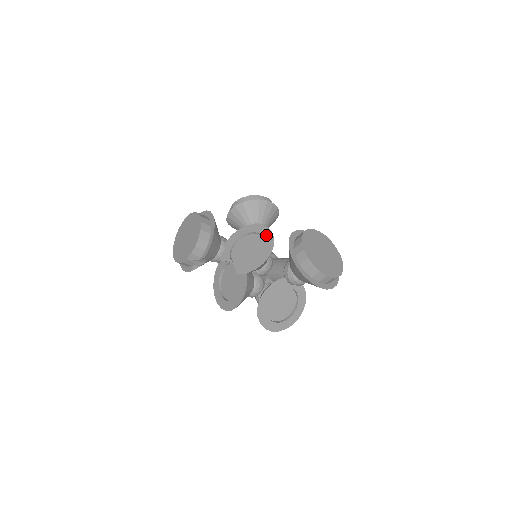
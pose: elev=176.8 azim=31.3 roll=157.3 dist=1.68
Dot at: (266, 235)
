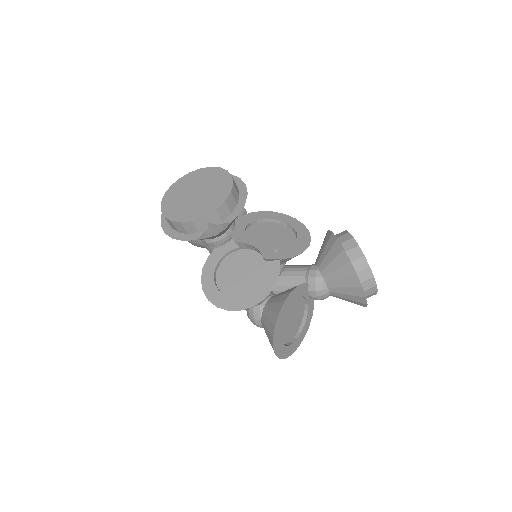
Dot at: (295, 225)
